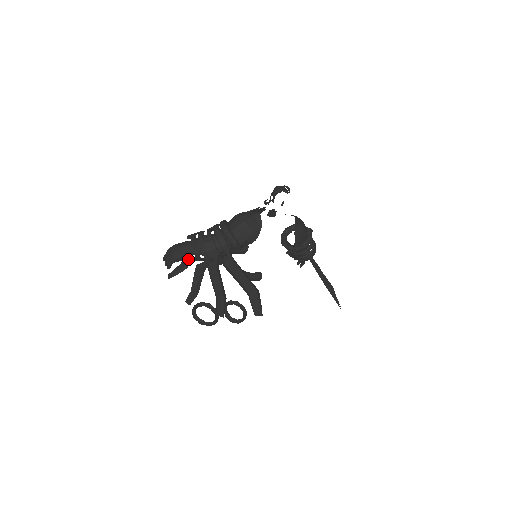
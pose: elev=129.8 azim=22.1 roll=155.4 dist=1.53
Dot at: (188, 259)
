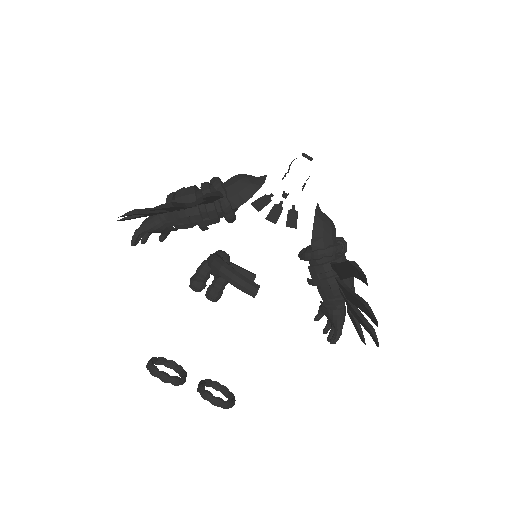
Dot at: occluded
